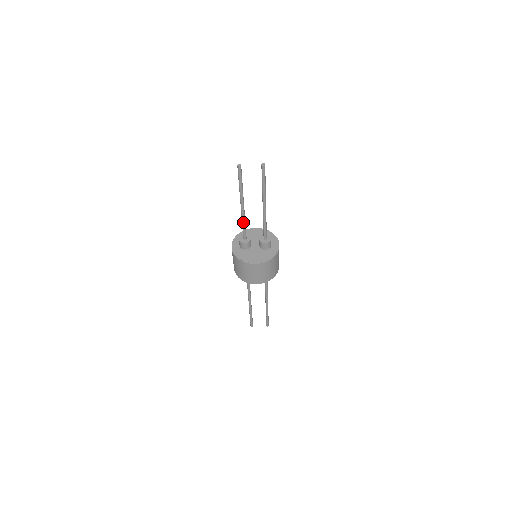
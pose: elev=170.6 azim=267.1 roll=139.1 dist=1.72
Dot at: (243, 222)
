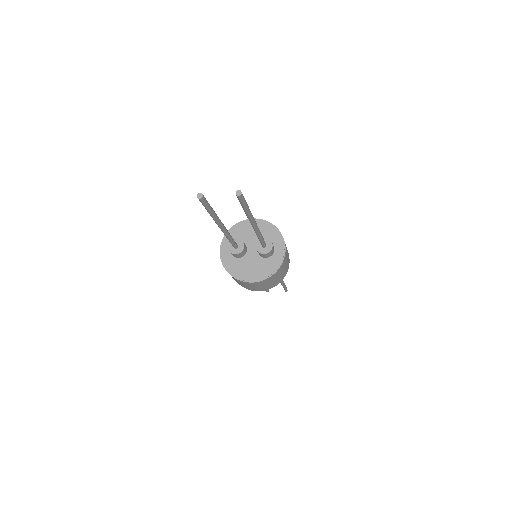
Dot at: (227, 238)
